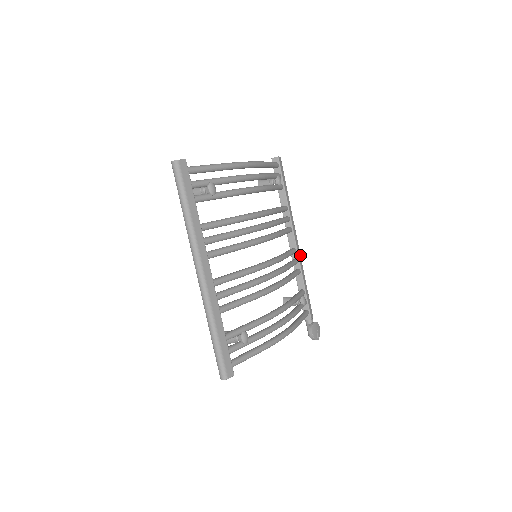
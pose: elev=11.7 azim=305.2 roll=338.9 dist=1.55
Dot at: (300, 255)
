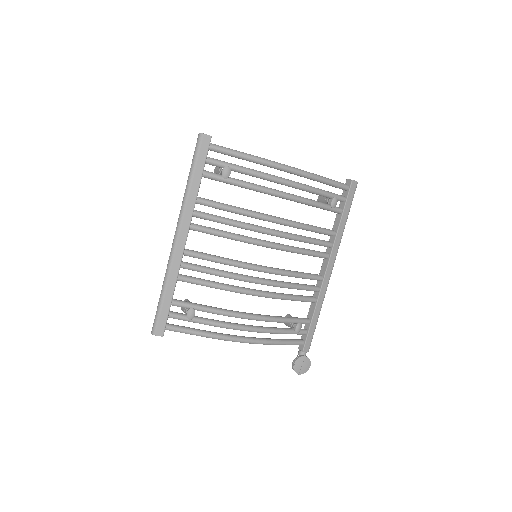
Dot at: (327, 286)
